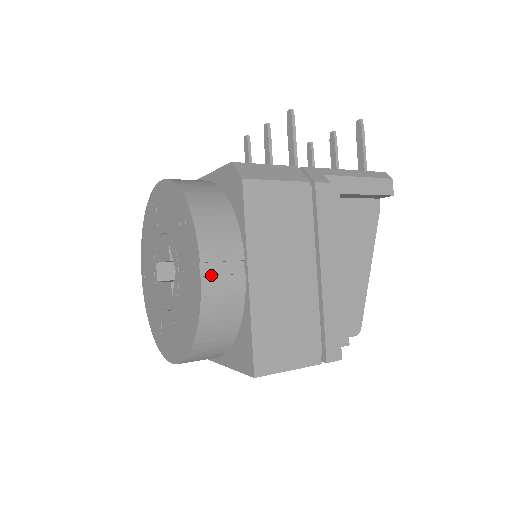
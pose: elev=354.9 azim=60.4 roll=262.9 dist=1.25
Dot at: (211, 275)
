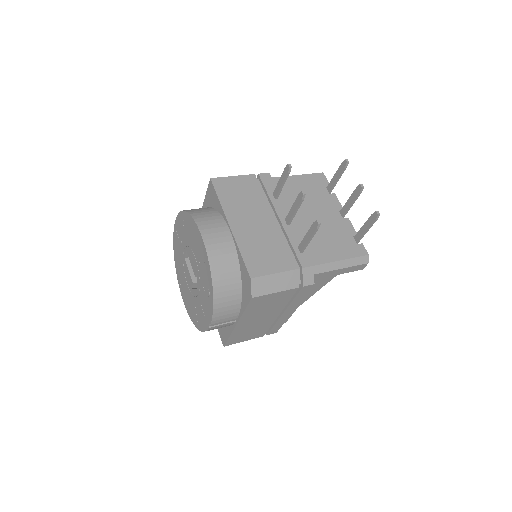
Dot at: (215, 325)
